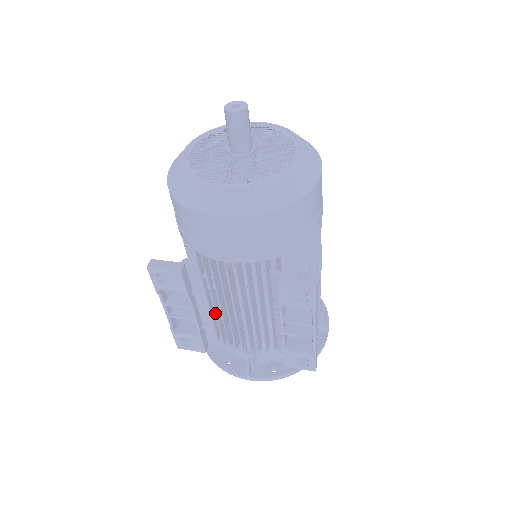
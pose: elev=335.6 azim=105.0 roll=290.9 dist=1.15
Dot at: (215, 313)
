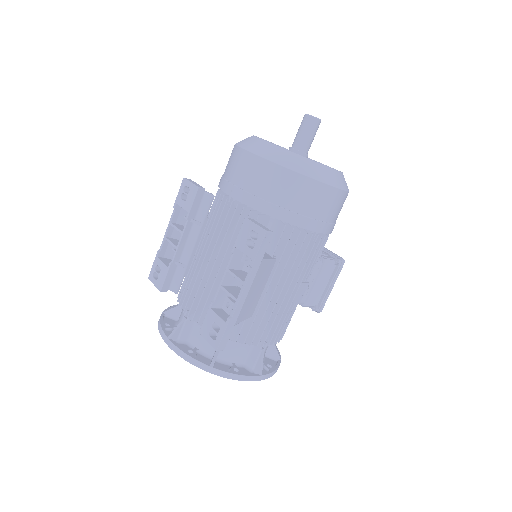
Dot at: (193, 259)
